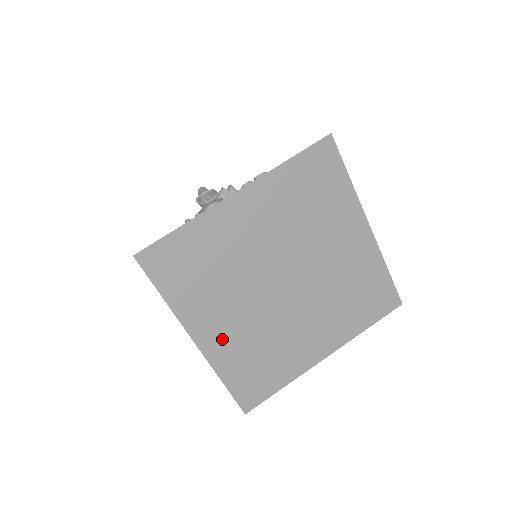
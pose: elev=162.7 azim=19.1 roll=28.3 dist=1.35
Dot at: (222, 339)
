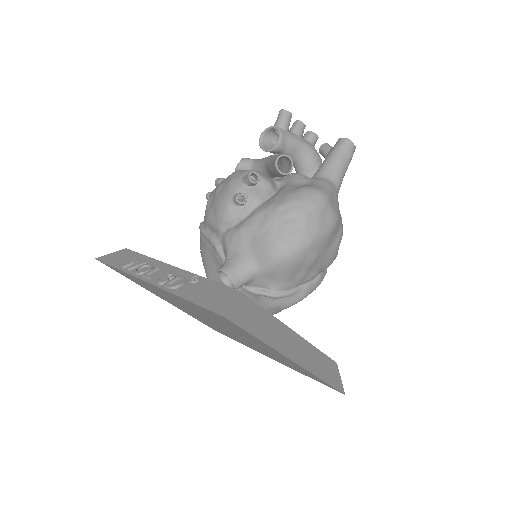
Dot at: (183, 310)
